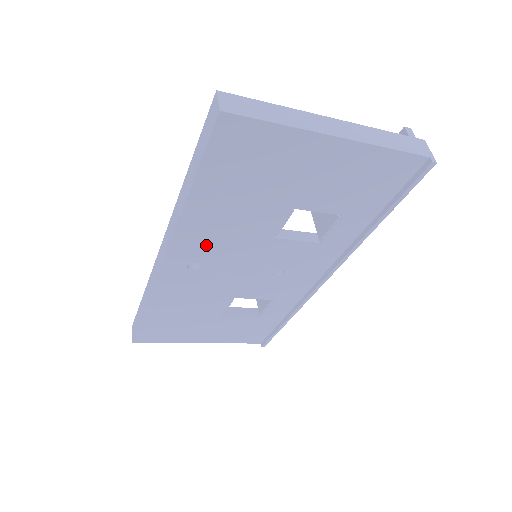
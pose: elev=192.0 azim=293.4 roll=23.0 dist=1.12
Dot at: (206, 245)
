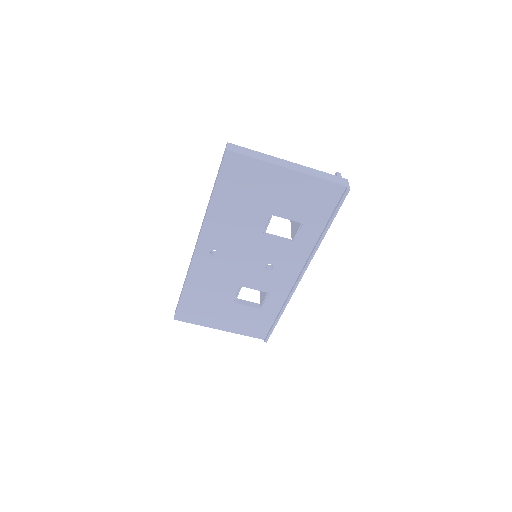
Dot at: (222, 237)
